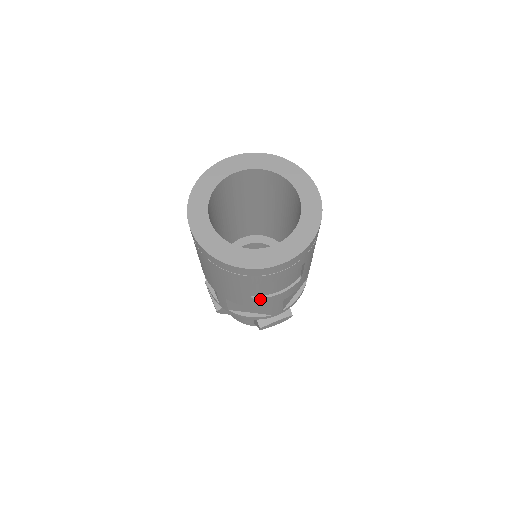
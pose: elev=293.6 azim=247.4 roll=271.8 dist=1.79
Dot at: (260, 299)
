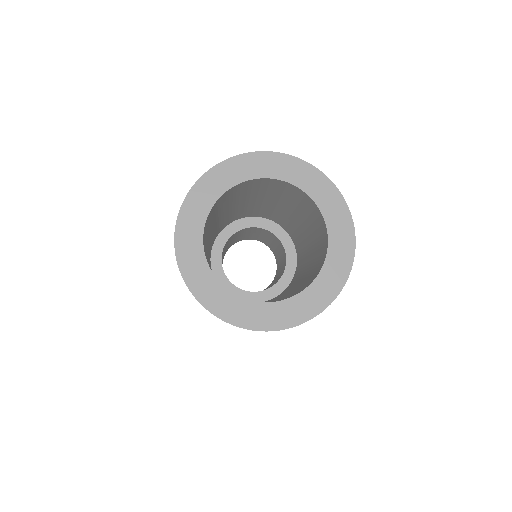
Dot at: occluded
